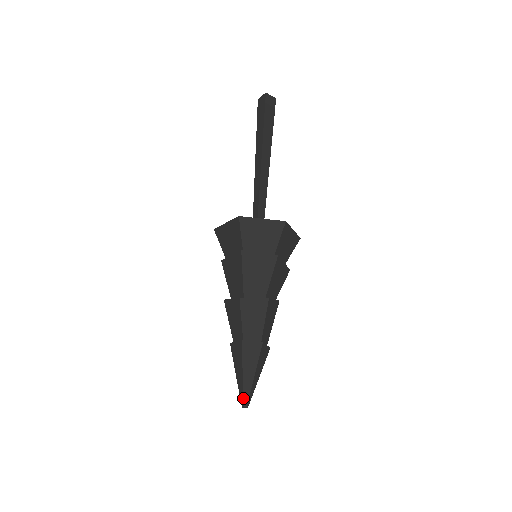
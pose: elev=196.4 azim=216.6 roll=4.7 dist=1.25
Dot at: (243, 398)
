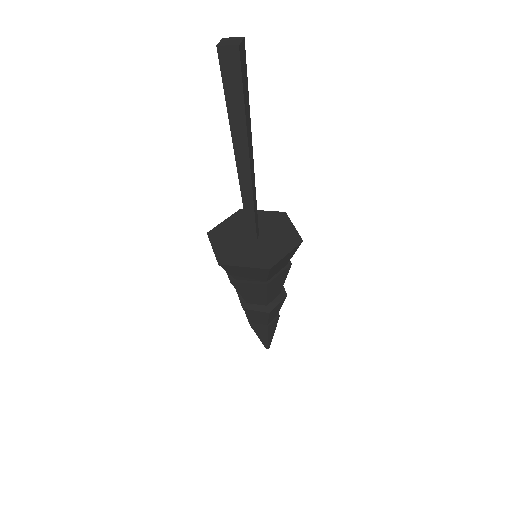
Dot at: (268, 346)
